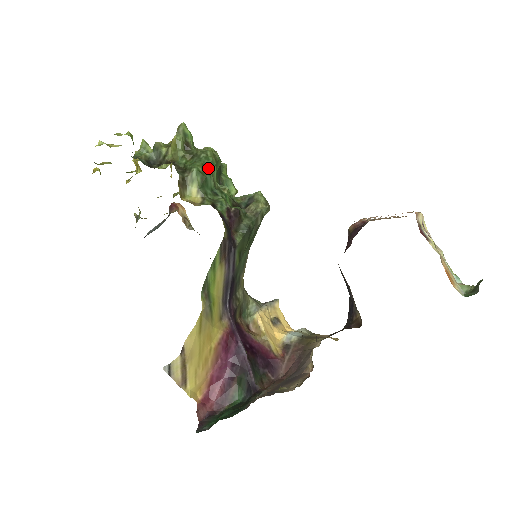
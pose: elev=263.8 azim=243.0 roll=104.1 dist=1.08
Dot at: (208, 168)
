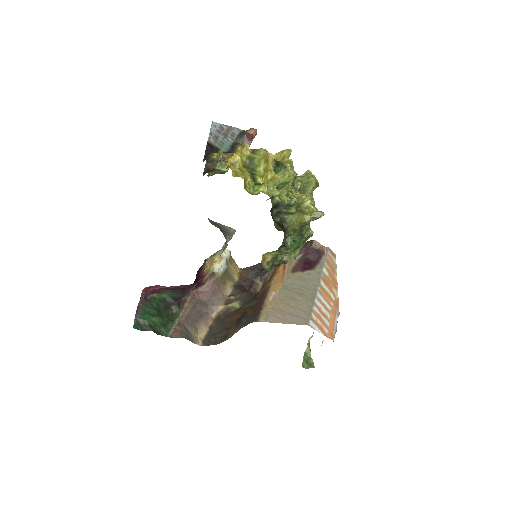
Dot at: occluded
